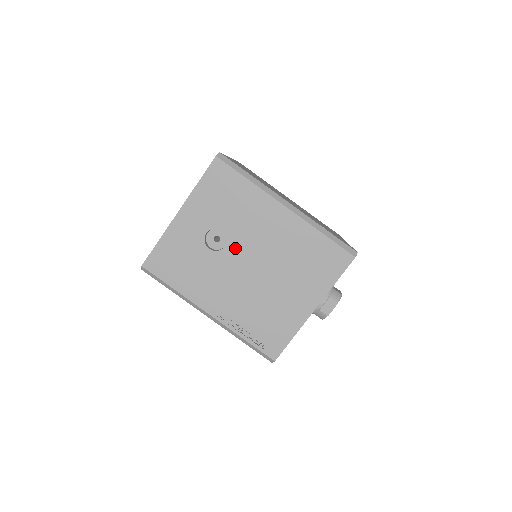
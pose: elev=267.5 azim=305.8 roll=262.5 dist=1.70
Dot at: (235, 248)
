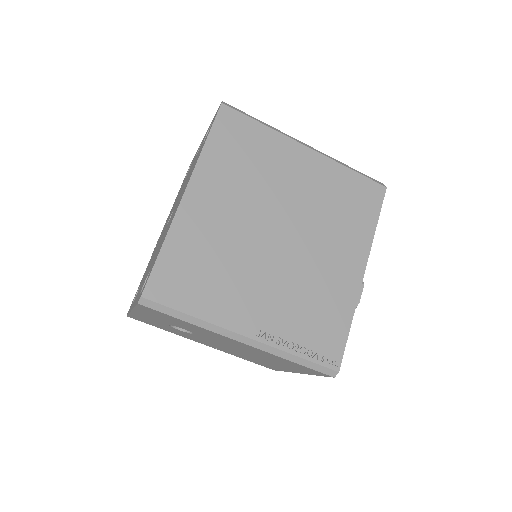
Dot at: (203, 337)
